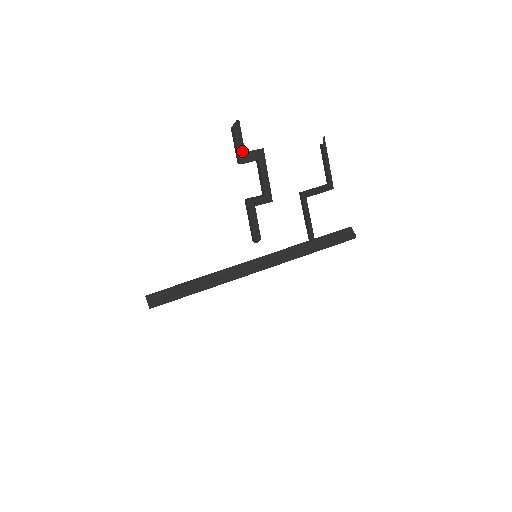
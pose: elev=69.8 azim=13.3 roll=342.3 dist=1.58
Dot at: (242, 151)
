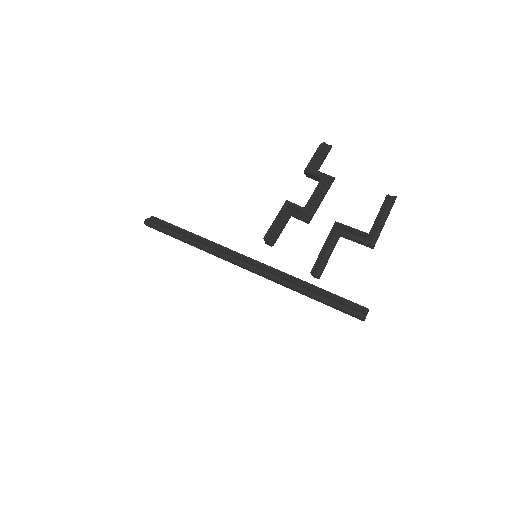
Dot at: (315, 165)
